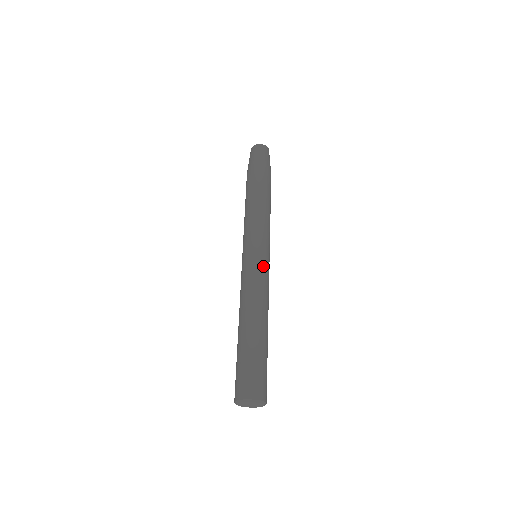
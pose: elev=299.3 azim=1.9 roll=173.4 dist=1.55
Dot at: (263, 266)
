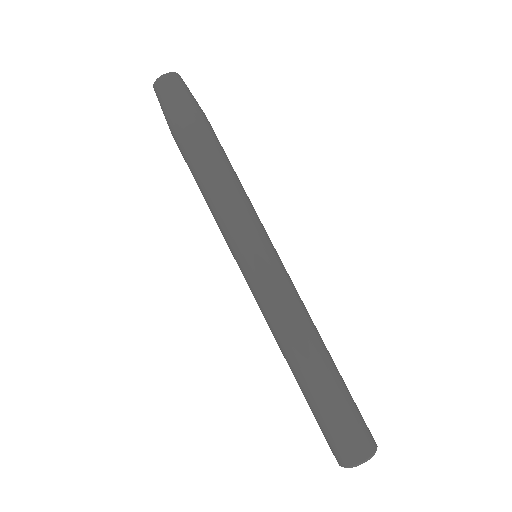
Dot at: (260, 281)
